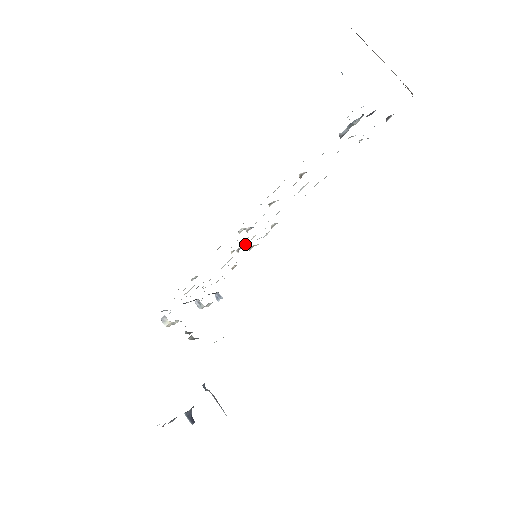
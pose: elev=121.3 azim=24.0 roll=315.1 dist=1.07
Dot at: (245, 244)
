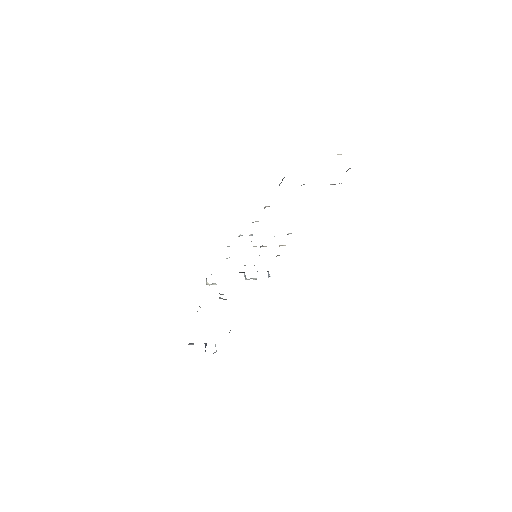
Dot at: occluded
